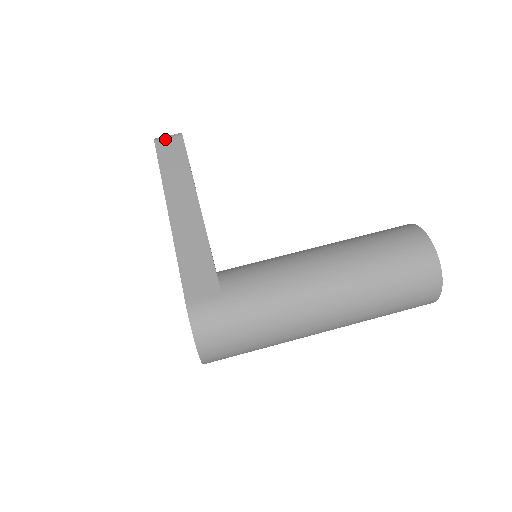
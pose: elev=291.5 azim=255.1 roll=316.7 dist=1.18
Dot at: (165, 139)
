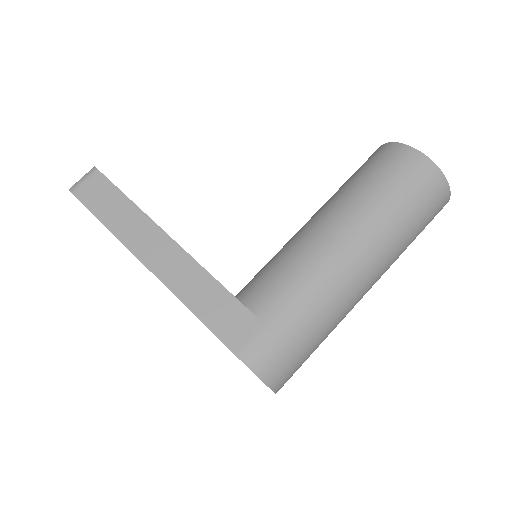
Dot at: (82, 184)
